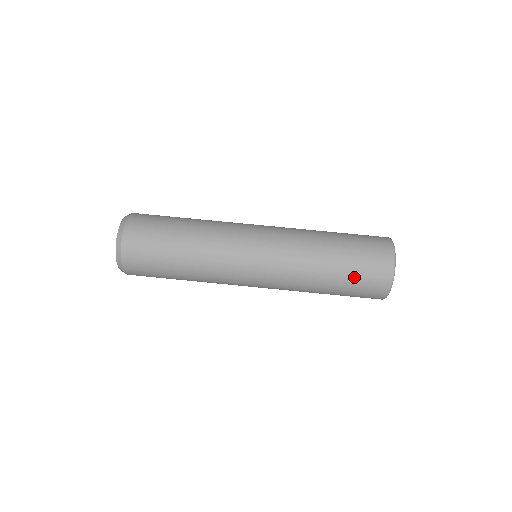
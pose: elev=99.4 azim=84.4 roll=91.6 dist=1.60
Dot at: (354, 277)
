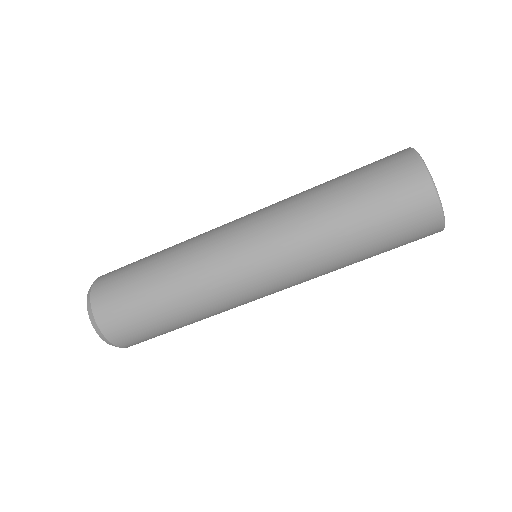
Dot at: occluded
